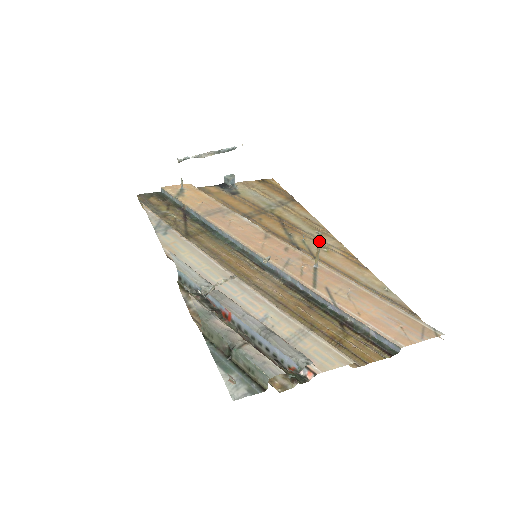
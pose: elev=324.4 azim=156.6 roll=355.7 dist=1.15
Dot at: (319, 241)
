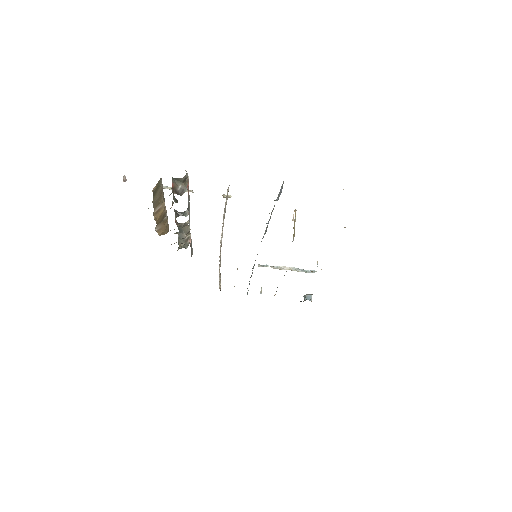
Dot at: (295, 215)
